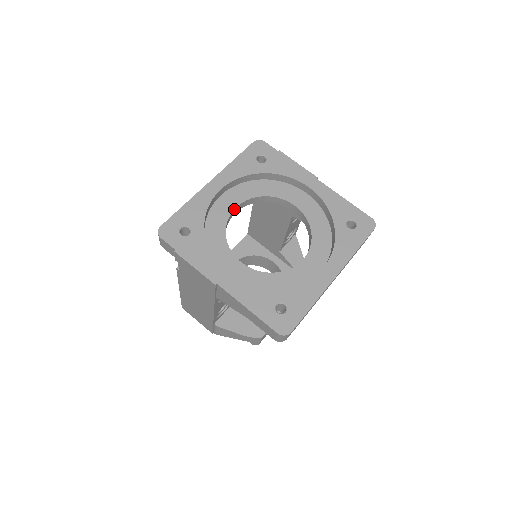
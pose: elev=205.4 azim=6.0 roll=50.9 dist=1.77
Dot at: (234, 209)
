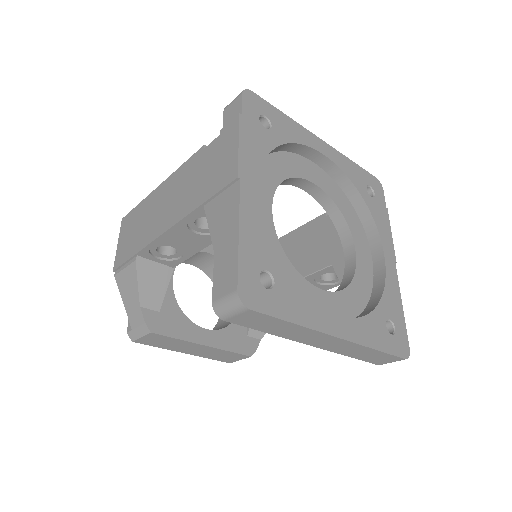
Dot at: (311, 181)
